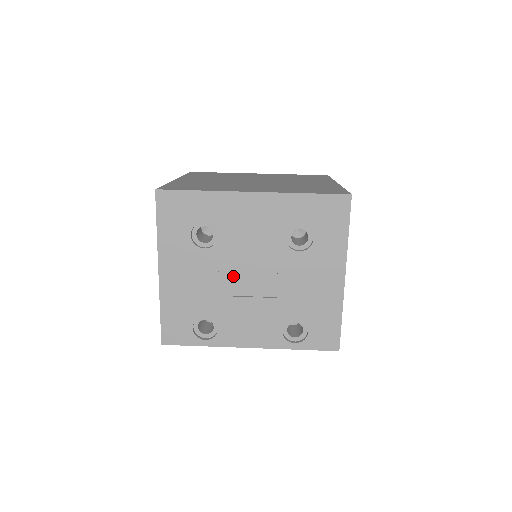
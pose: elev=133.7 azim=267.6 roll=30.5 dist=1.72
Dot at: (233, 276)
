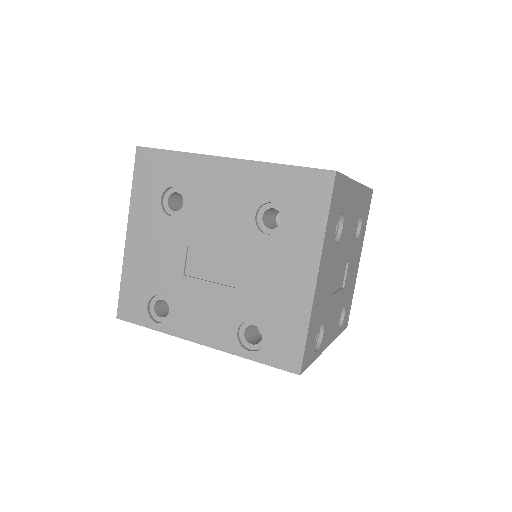
Dot at: (195, 253)
